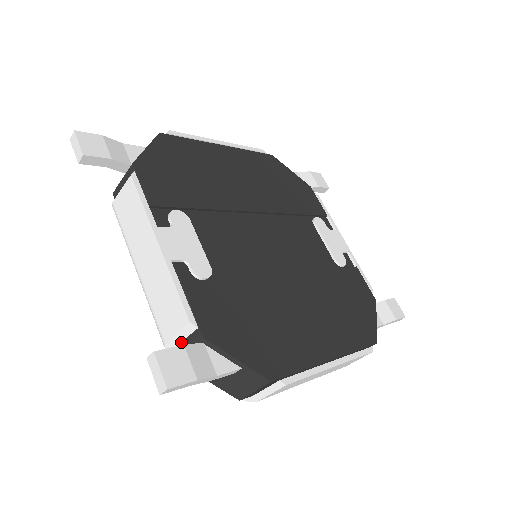
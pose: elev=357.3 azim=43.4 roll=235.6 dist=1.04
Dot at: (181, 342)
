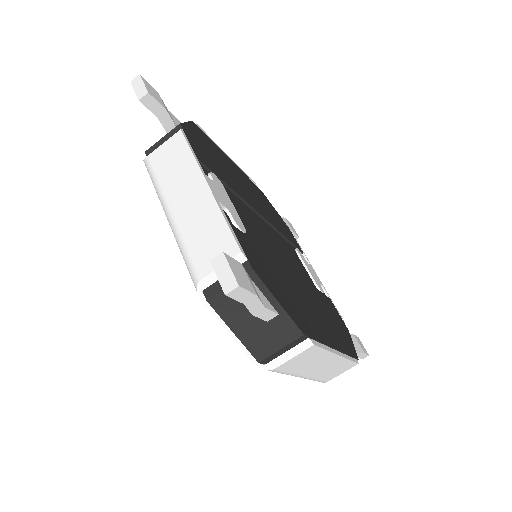
Dot at: occluded
